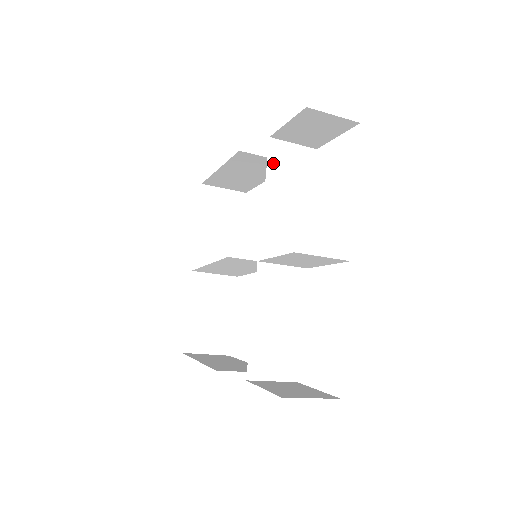
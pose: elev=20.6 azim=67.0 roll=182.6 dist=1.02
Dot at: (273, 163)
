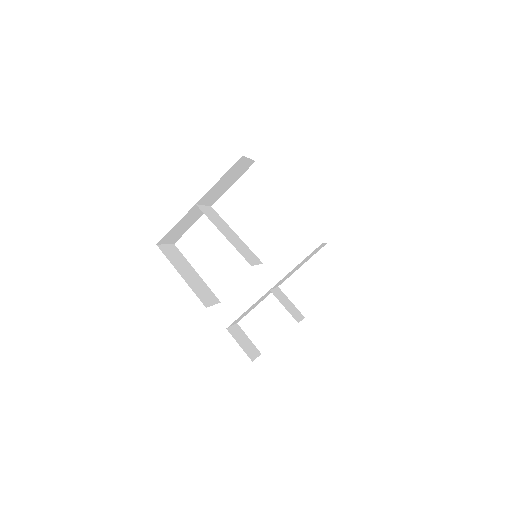
Dot at: occluded
